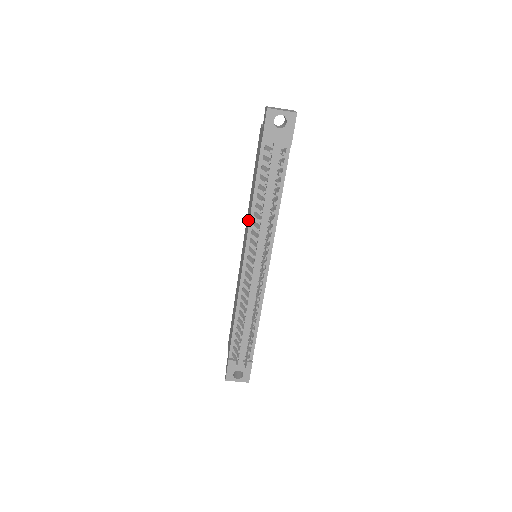
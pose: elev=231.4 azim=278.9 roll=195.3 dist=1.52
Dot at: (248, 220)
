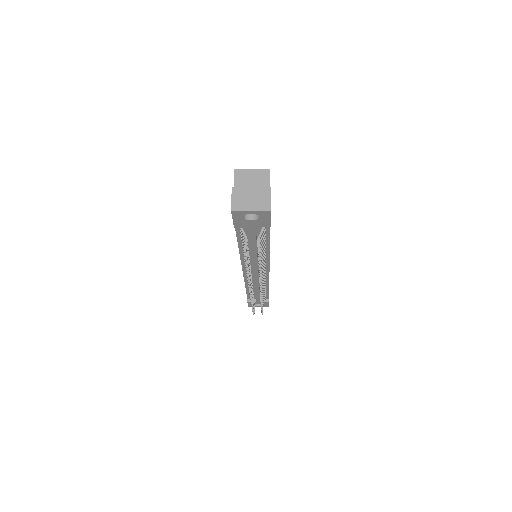
Dot at: occluded
